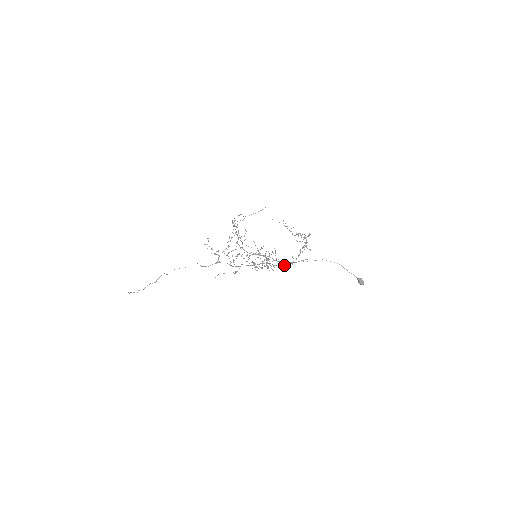
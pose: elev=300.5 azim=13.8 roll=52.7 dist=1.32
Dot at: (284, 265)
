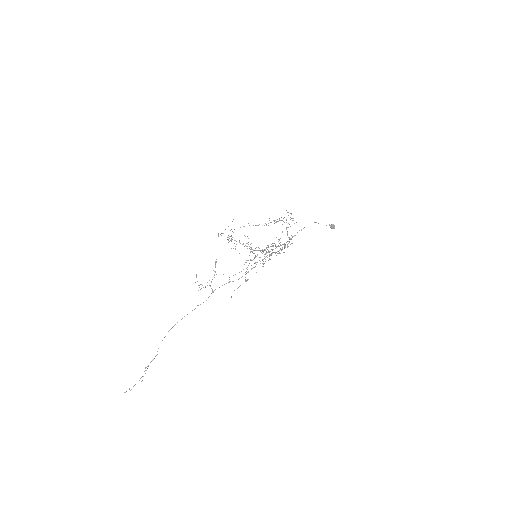
Dot at: (284, 246)
